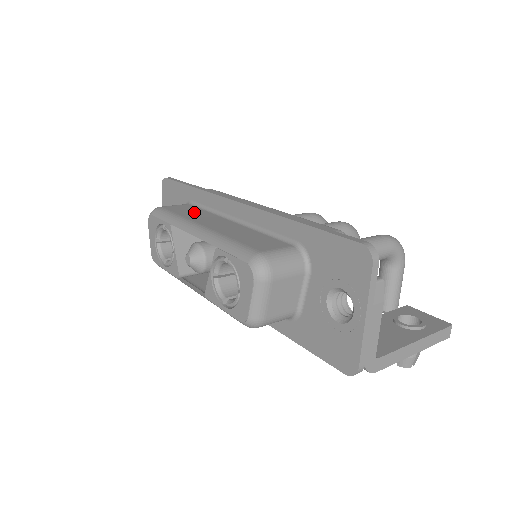
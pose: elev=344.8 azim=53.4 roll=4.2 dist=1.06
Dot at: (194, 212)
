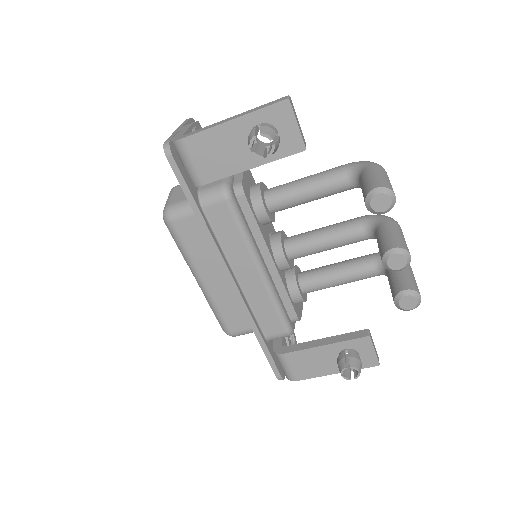
Dot at: occluded
